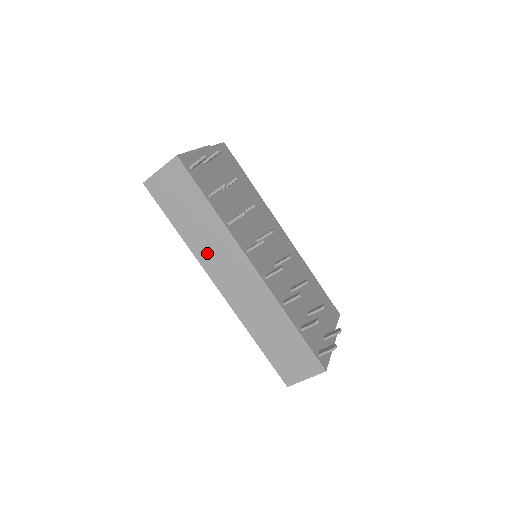
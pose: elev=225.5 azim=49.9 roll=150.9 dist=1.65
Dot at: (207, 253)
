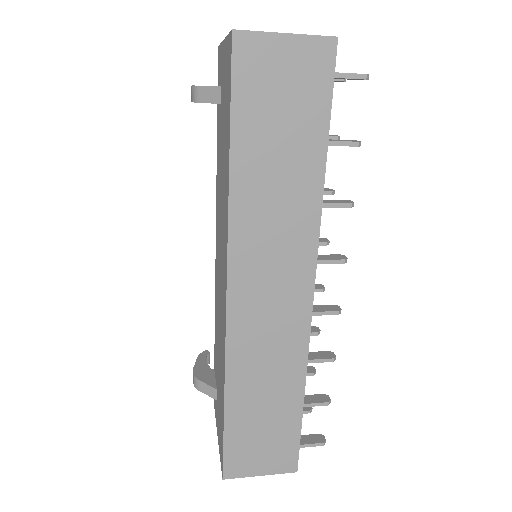
Dot at: (255, 230)
